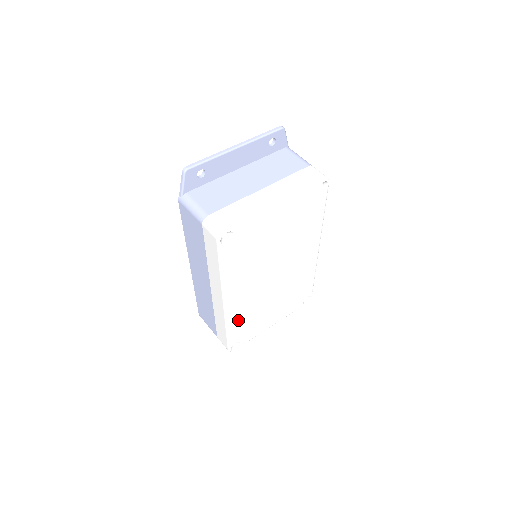
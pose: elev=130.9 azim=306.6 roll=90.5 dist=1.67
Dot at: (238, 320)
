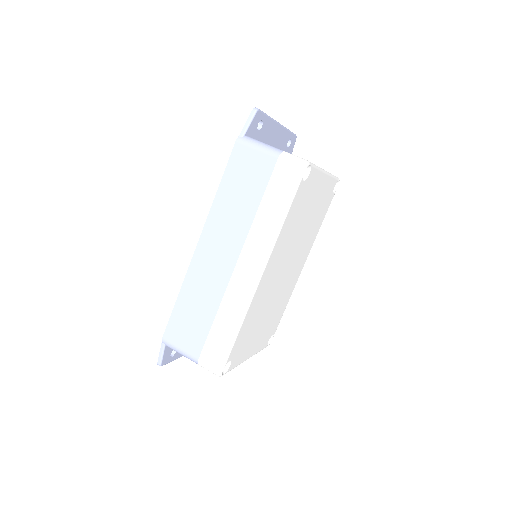
Dot at: (249, 317)
